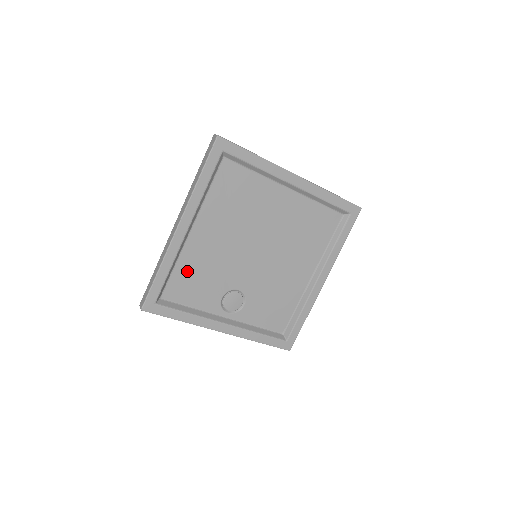
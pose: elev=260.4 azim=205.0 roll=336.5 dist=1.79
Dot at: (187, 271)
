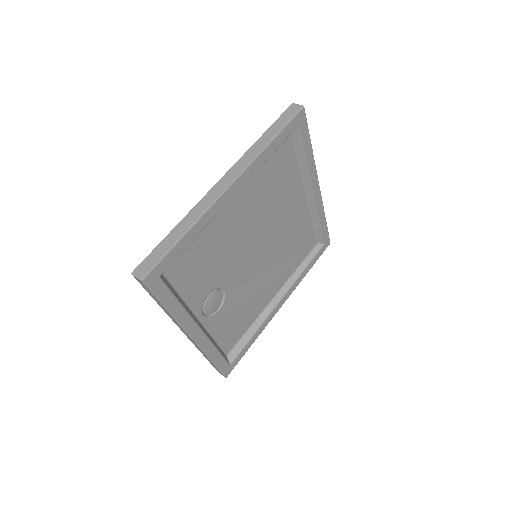
Dot at: (201, 246)
